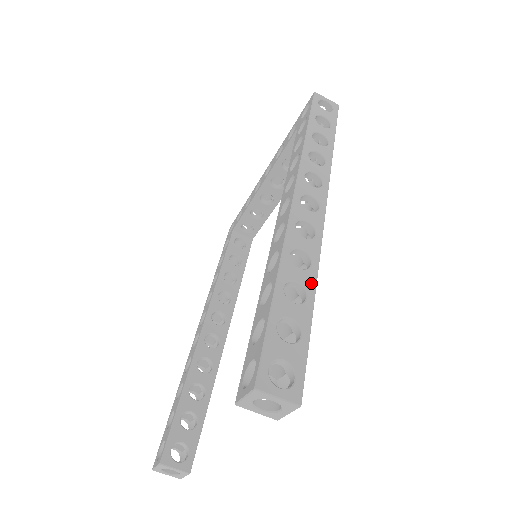
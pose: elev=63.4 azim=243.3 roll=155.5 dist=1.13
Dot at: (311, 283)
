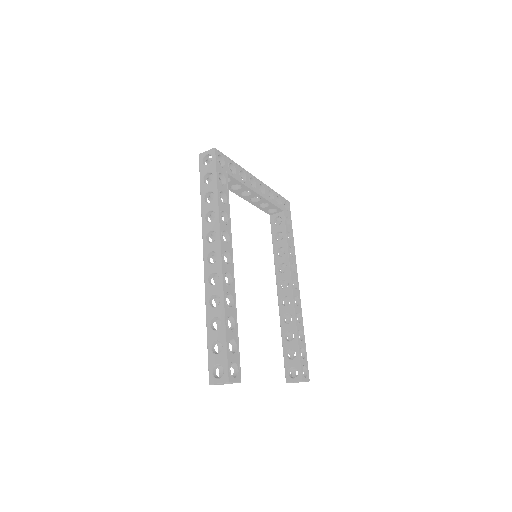
Dot at: (221, 312)
